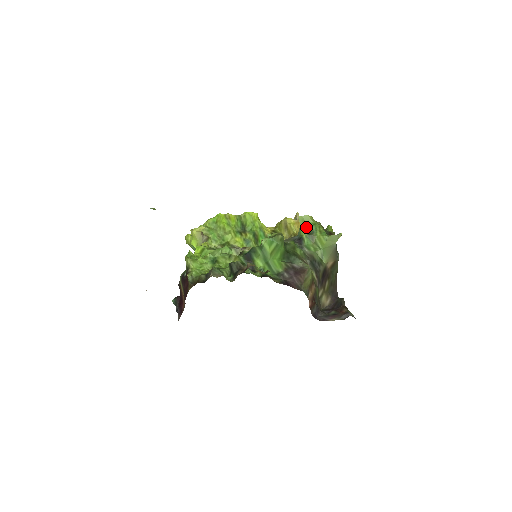
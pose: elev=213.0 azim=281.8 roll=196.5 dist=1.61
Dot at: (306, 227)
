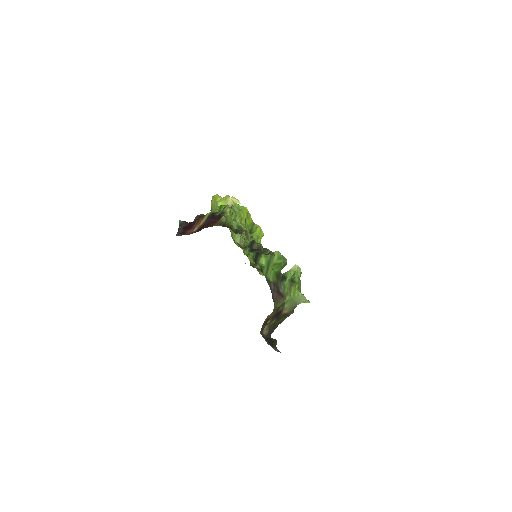
Dot at: (294, 275)
